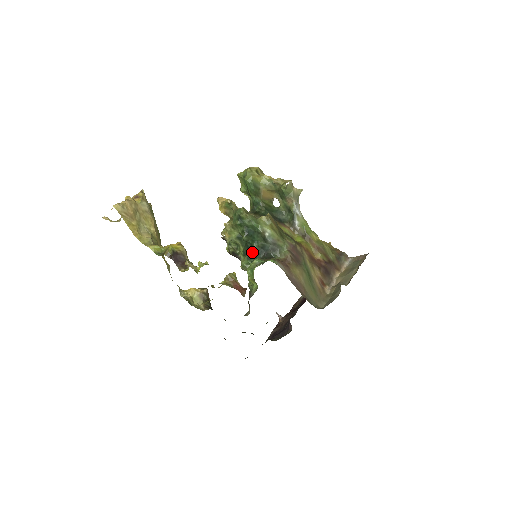
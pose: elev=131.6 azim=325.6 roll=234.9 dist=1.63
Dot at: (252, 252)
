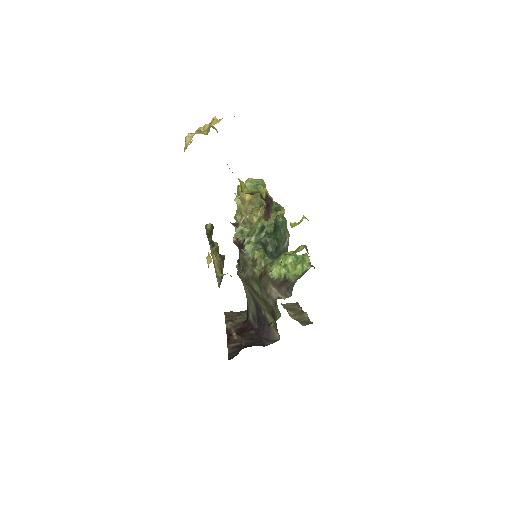
Dot at: (266, 248)
